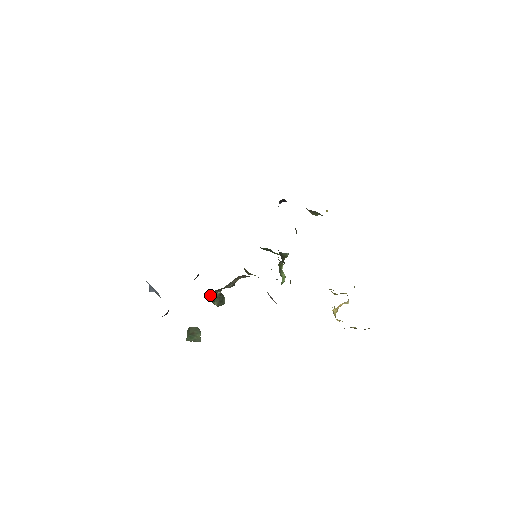
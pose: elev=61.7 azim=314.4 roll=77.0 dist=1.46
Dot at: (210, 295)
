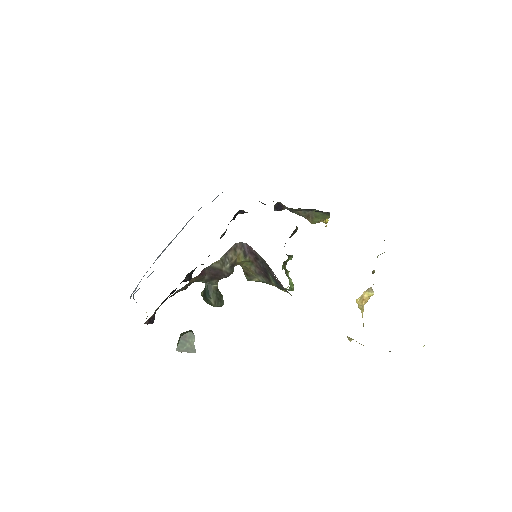
Dot at: (205, 290)
